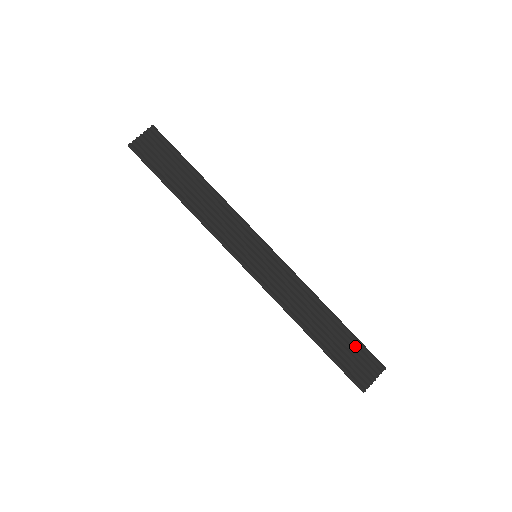
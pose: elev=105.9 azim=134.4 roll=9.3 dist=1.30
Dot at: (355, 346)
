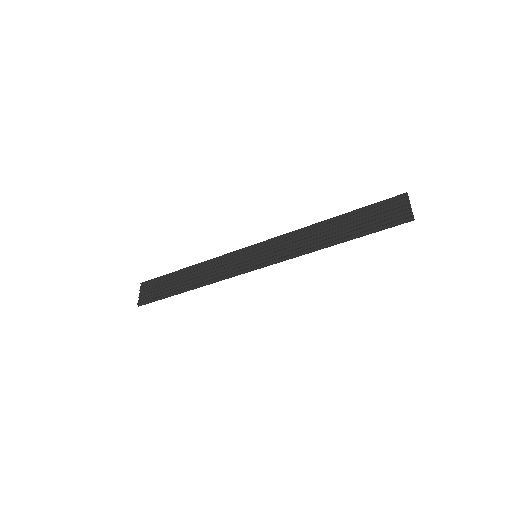
Dot at: (370, 210)
